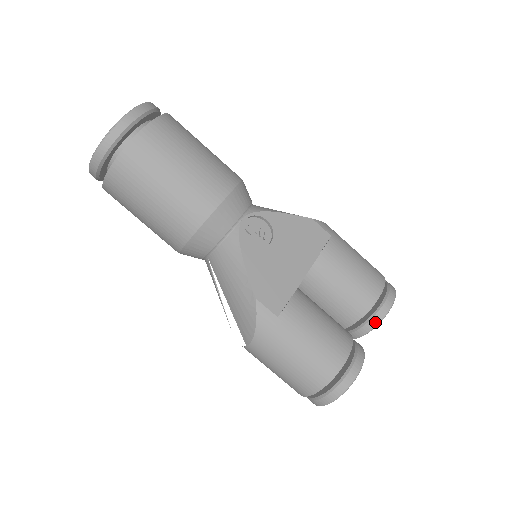
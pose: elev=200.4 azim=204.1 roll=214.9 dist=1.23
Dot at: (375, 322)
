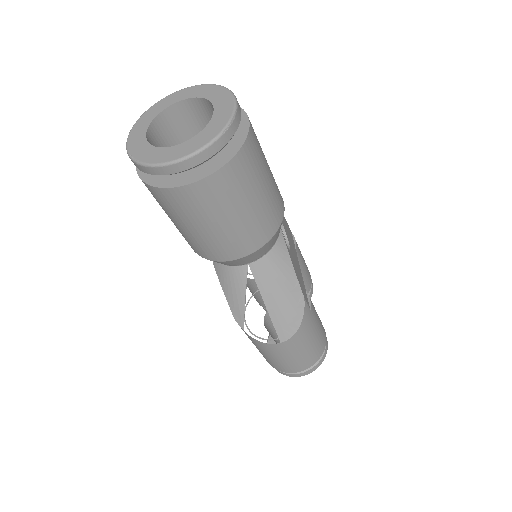
Dot at: occluded
